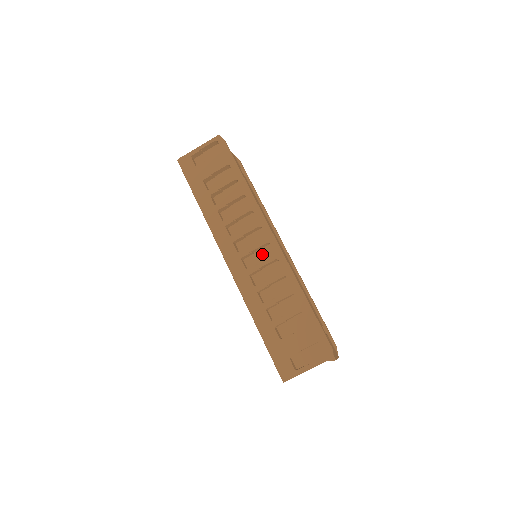
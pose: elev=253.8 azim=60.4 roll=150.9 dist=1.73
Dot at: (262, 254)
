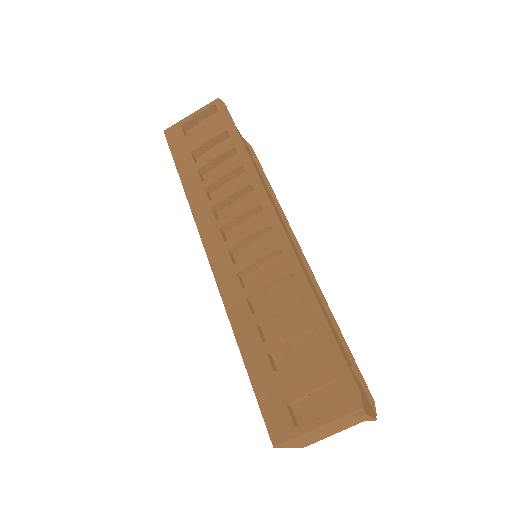
Dot at: (260, 246)
